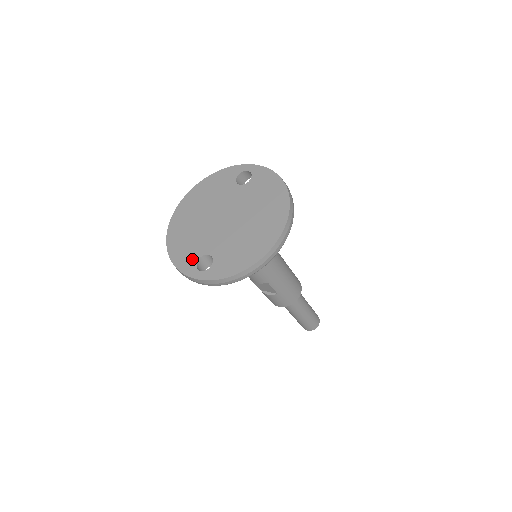
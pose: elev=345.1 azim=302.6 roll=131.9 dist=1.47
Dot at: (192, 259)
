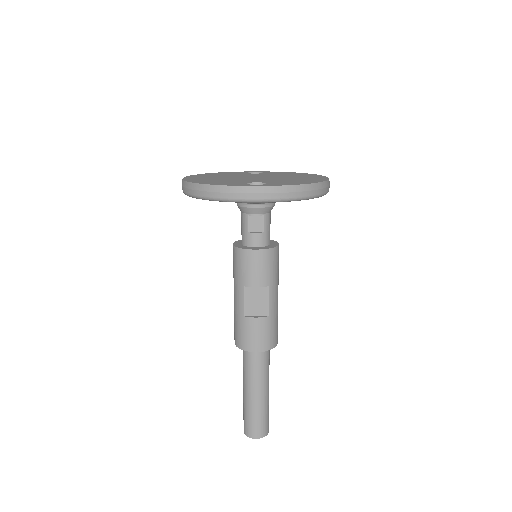
Dot at: (237, 183)
